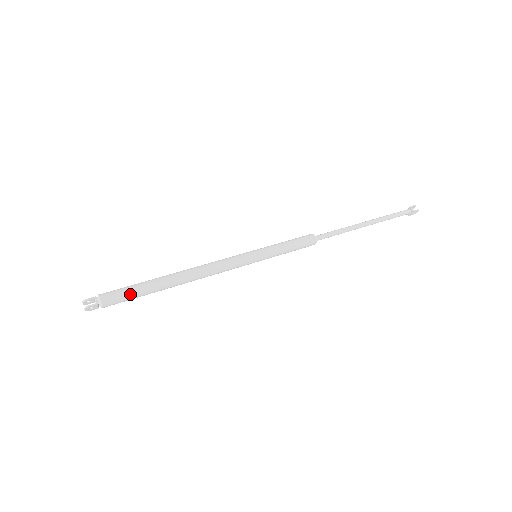
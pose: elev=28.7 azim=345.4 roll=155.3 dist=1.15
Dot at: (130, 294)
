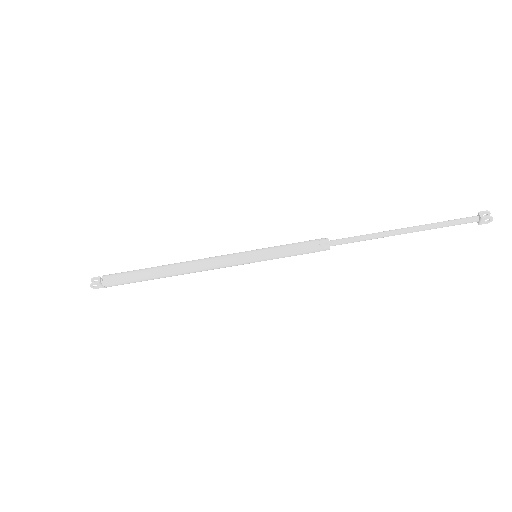
Dot at: (126, 278)
